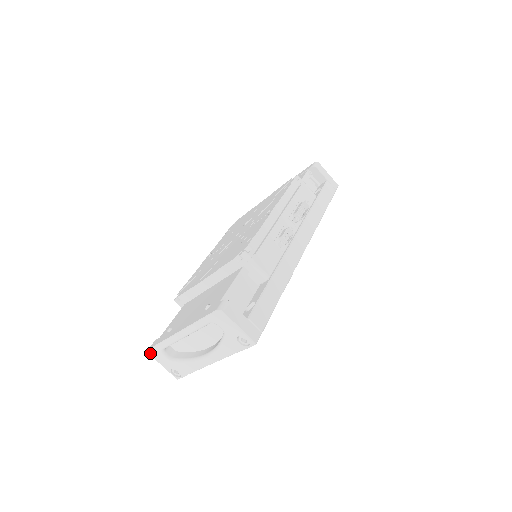
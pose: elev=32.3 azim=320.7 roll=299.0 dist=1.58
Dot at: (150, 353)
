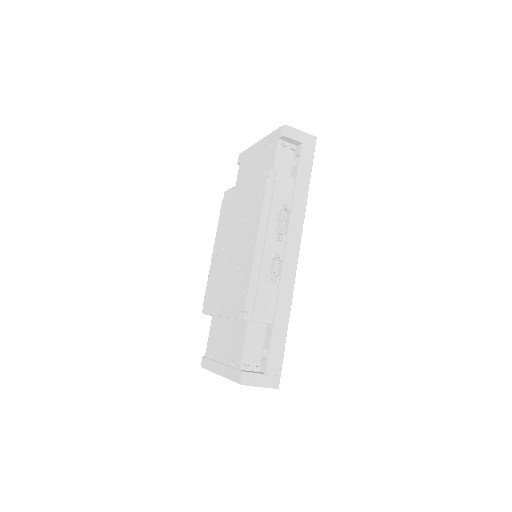
Dot at: occluded
